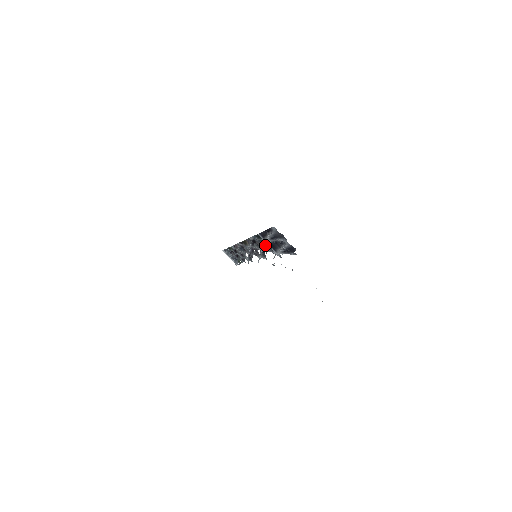
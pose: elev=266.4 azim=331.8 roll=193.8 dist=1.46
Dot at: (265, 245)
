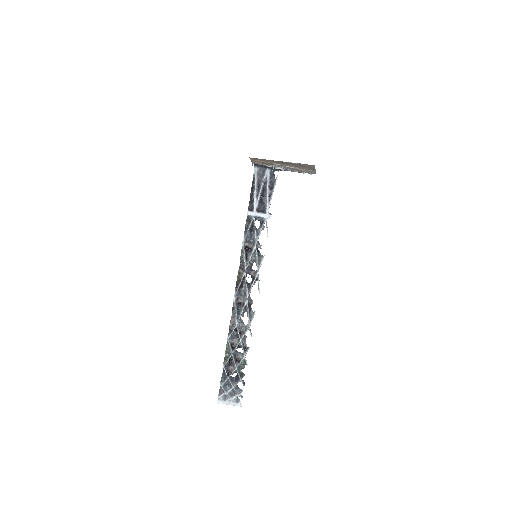
Dot at: (256, 230)
